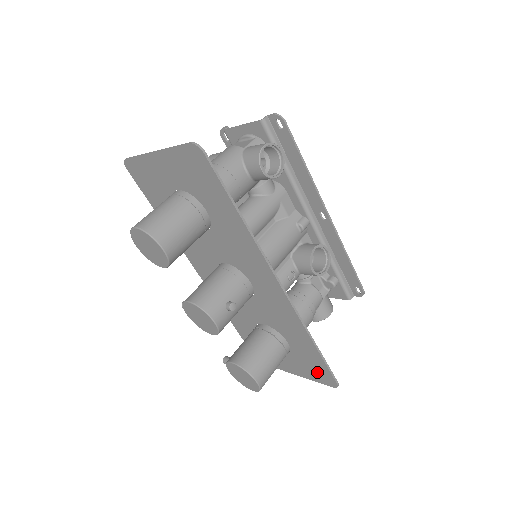
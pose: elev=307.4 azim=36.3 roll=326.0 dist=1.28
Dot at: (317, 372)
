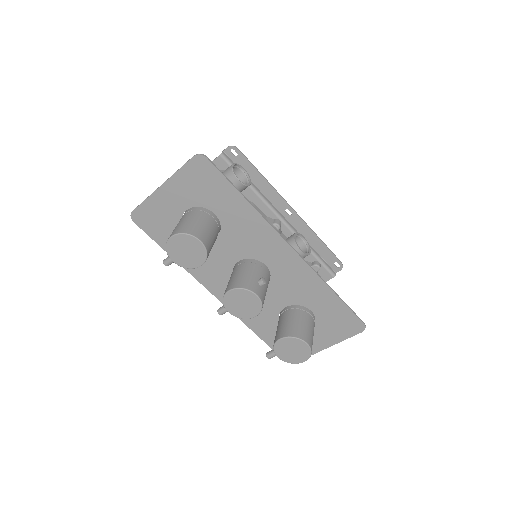
Dot at: (344, 325)
